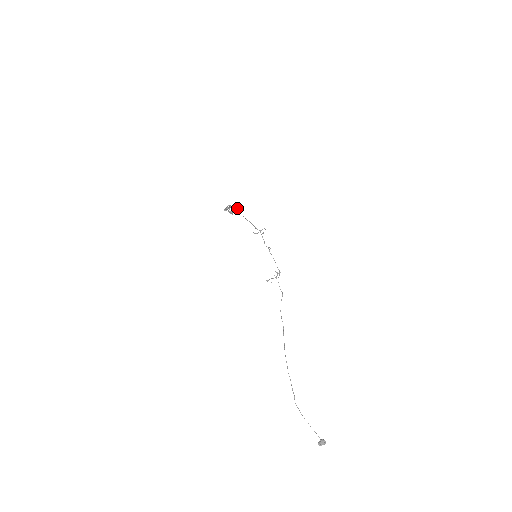
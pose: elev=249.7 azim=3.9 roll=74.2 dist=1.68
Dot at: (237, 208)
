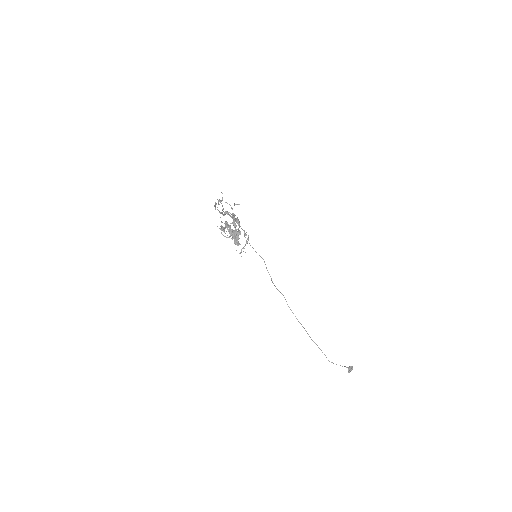
Dot at: (236, 221)
